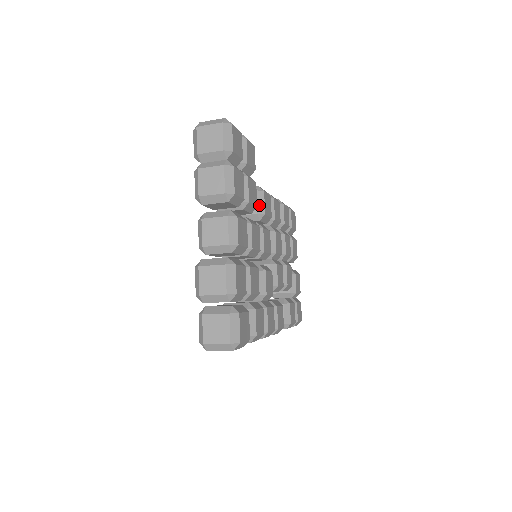
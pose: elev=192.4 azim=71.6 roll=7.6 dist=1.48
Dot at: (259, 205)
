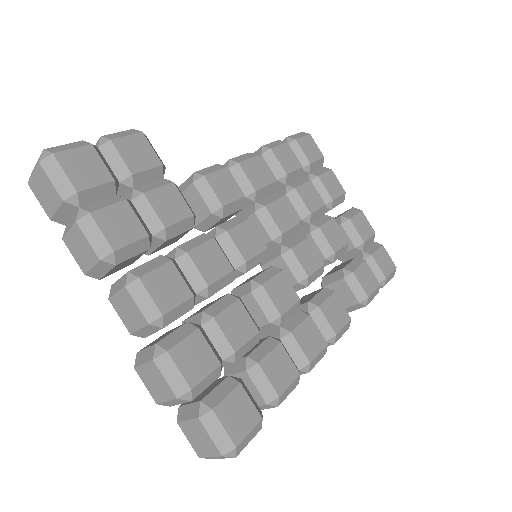
Dot at: (207, 200)
